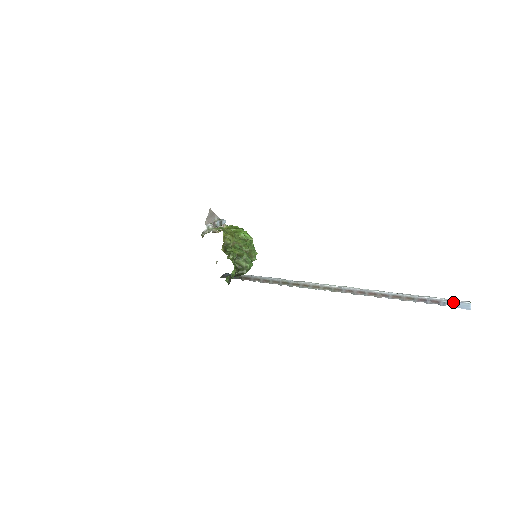
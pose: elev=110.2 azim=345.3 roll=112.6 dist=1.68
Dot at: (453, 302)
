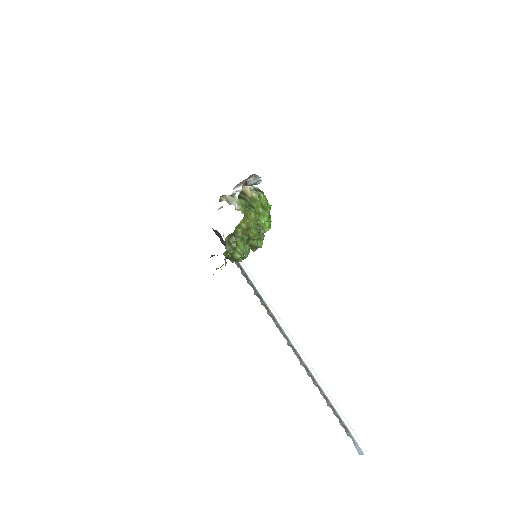
Dot at: (355, 442)
